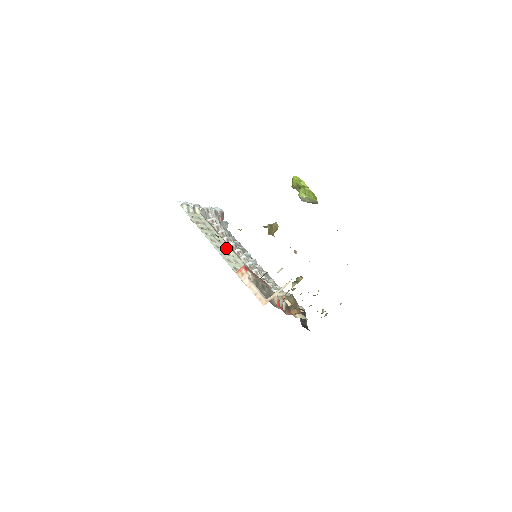
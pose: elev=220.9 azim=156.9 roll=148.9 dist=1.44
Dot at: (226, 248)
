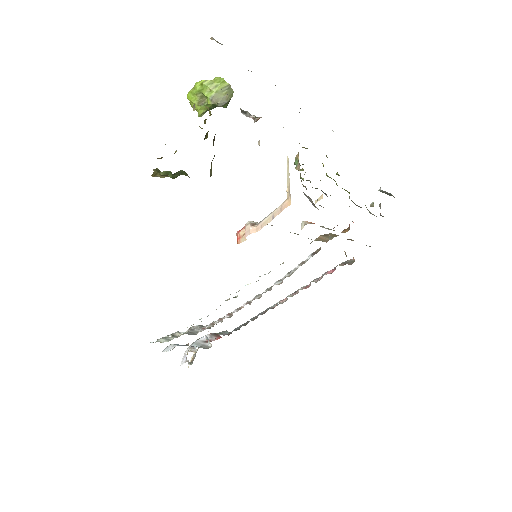
Dot at: occluded
